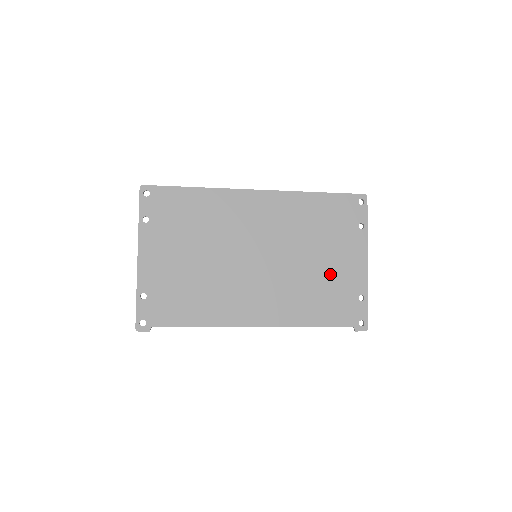
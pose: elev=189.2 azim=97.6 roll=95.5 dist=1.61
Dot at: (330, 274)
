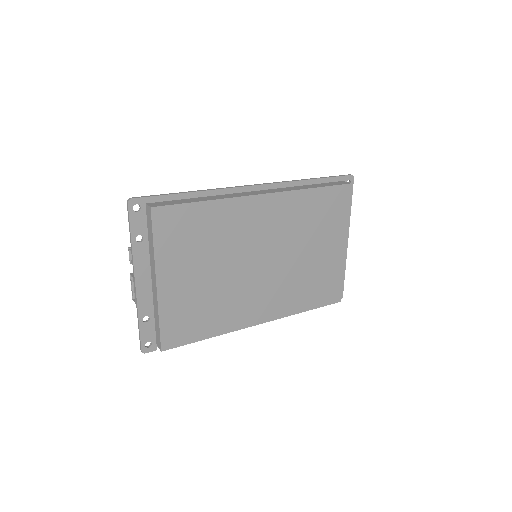
Dot at: (322, 263)
